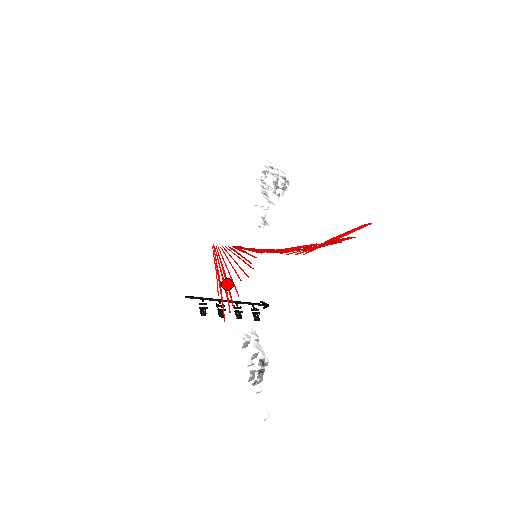
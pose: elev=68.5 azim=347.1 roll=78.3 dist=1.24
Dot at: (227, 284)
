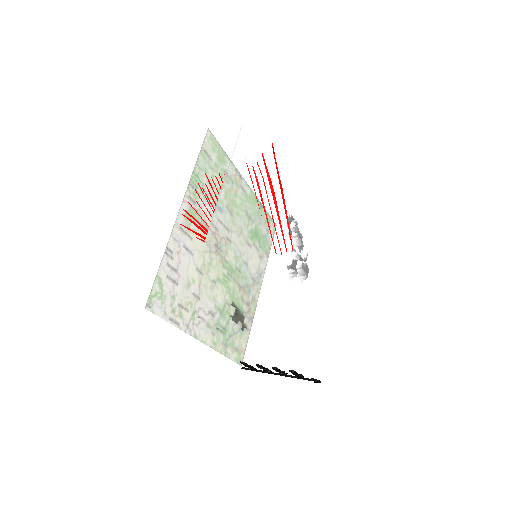
Dot at: (199, 223)
